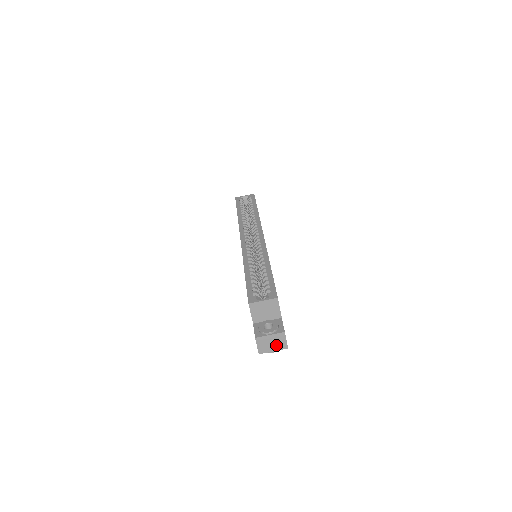
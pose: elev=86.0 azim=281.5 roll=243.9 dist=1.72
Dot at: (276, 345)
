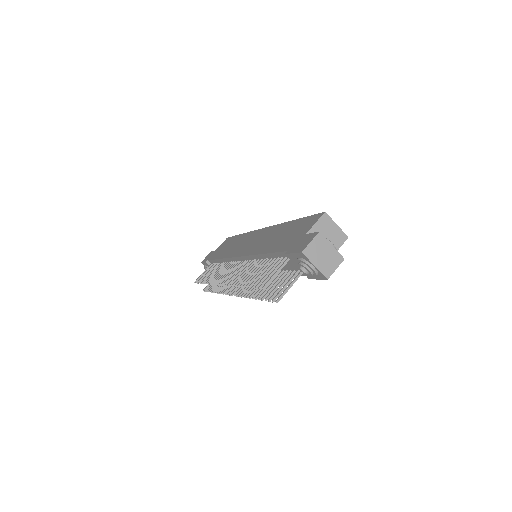
Dot at: (324, 262)
